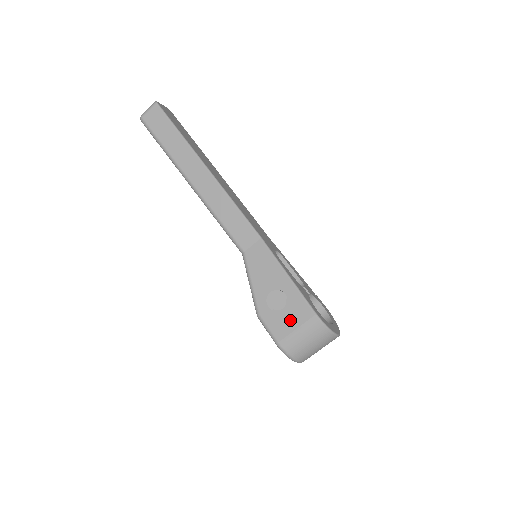
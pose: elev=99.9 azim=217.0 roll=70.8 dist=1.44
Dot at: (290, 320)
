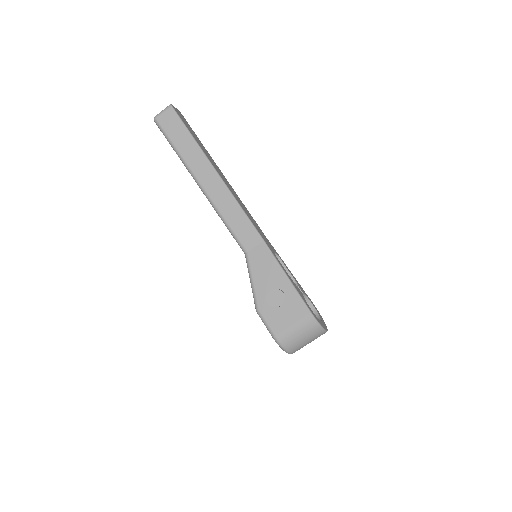
Dot at: (287, 316)
